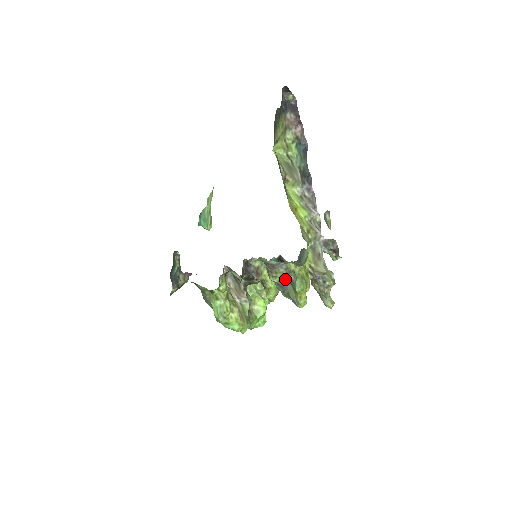
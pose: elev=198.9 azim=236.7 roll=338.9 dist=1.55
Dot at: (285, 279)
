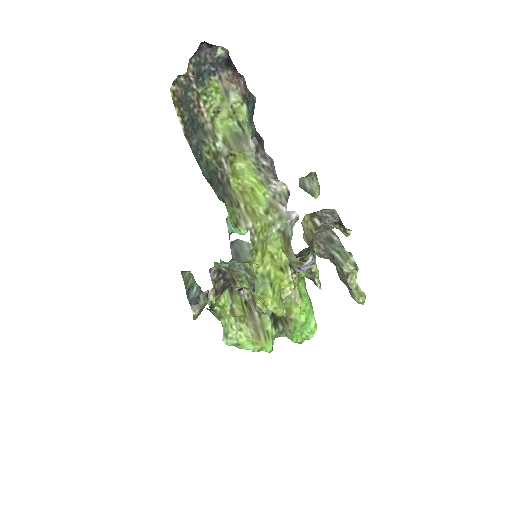
Dot at: (253, 282)
